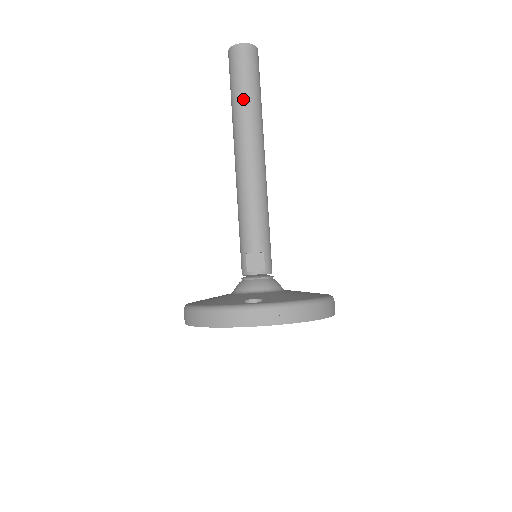
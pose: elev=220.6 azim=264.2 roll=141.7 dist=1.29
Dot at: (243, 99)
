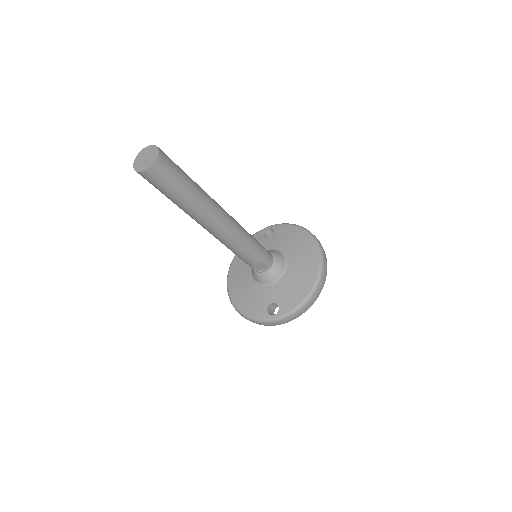
Dot at: (180, 204)
